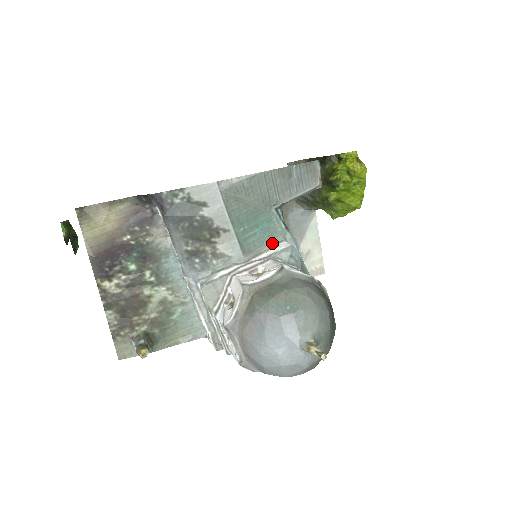
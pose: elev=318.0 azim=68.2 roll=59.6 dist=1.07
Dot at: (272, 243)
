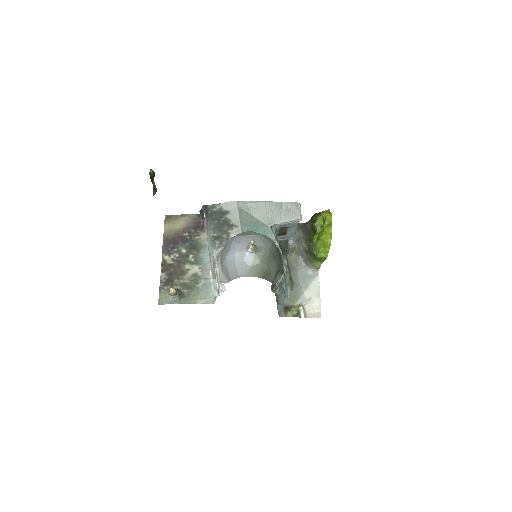
Dot at: occluded
